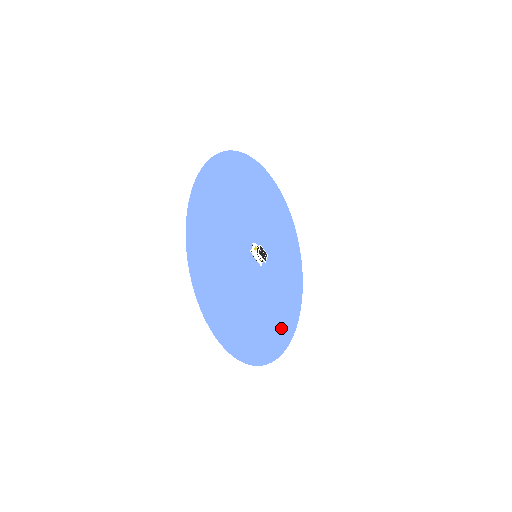
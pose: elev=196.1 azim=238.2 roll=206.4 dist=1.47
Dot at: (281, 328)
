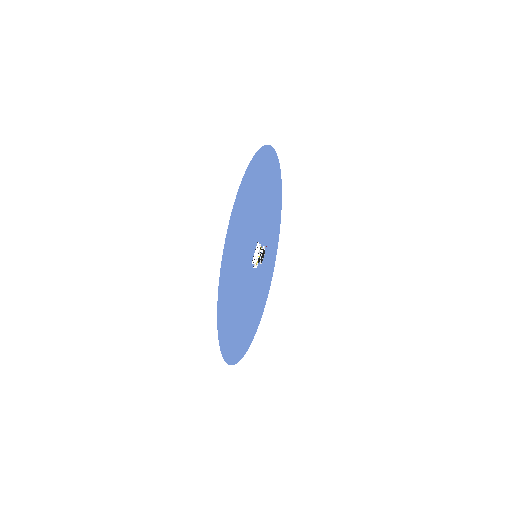
Dot at: (277, 211)
